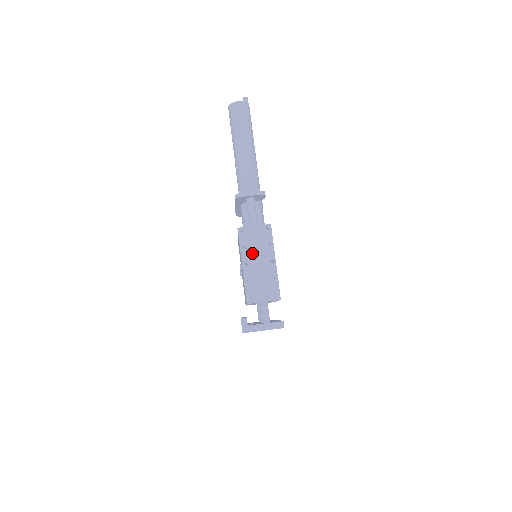
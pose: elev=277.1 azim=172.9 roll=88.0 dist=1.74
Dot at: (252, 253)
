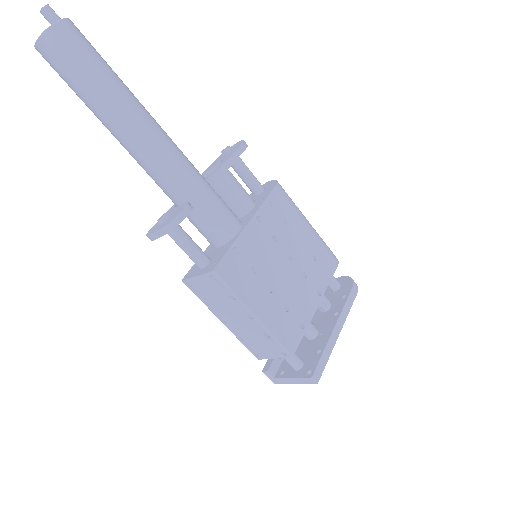
Dot at: (220, 308)
